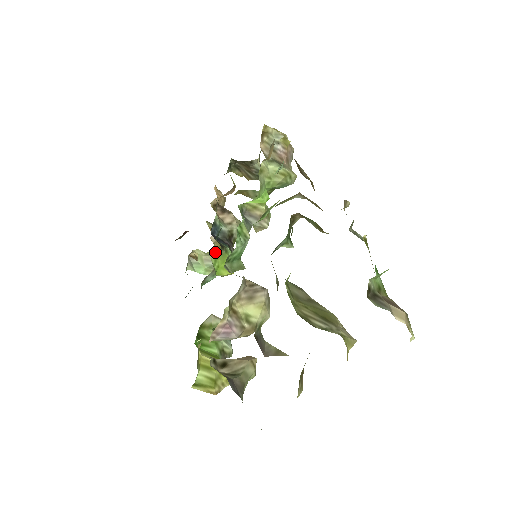
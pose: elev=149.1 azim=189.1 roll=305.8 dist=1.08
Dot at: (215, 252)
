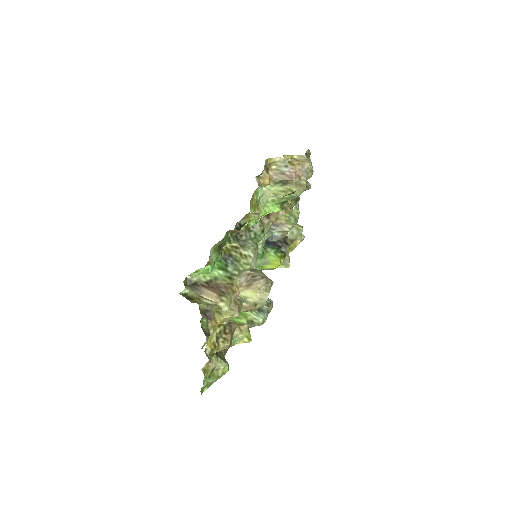
Dot at: occluded
